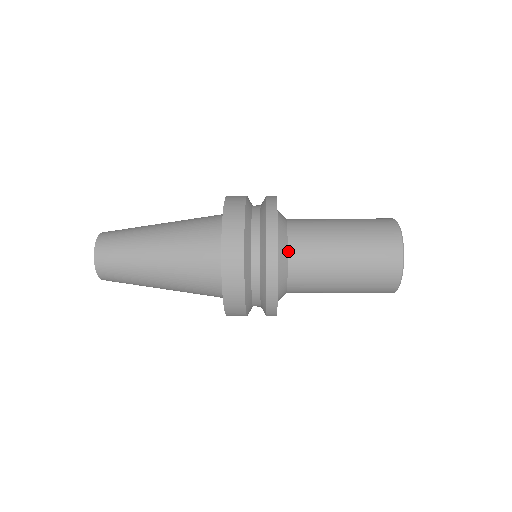
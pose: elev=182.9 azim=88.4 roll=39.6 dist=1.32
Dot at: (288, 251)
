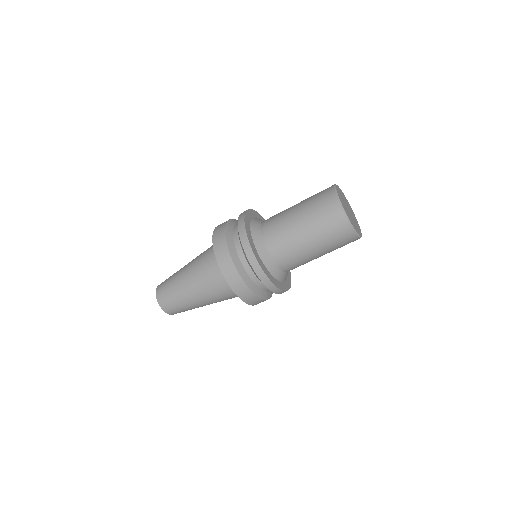
Dot at: occluded
